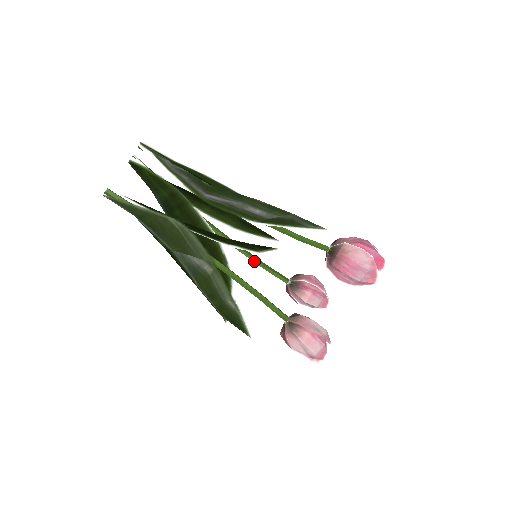
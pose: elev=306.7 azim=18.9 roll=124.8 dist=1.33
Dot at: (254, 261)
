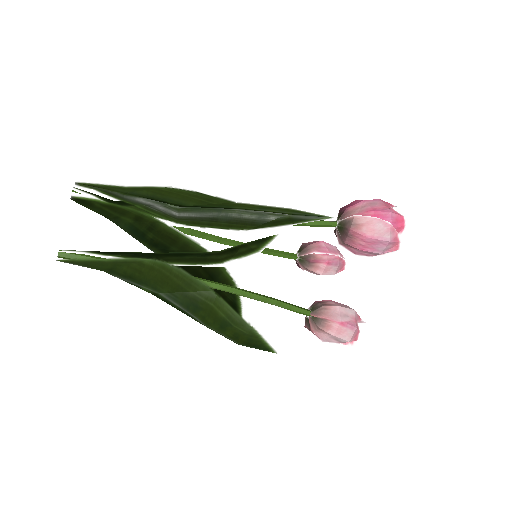
Dot at: occluded
